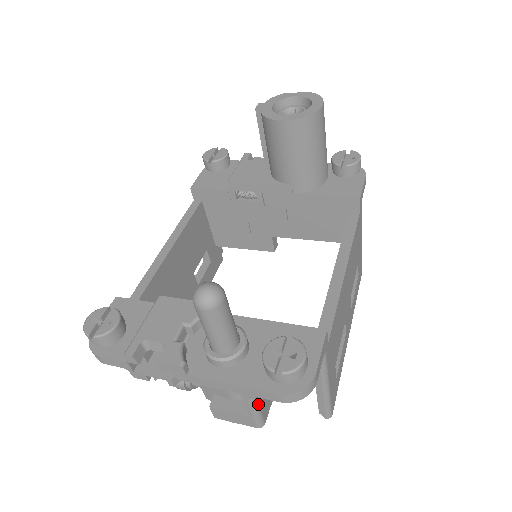
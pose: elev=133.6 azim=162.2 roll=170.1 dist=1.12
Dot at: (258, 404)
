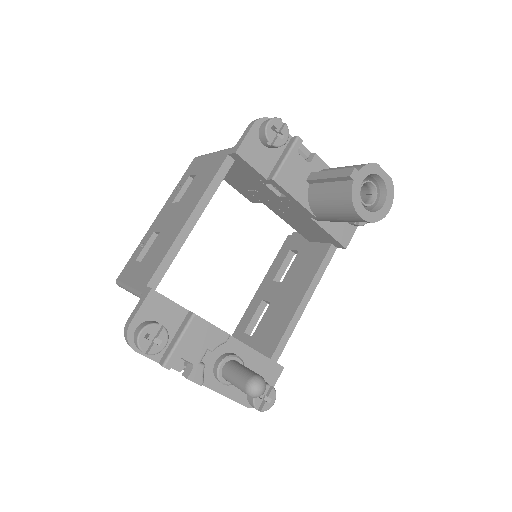
Dot at: occluded
